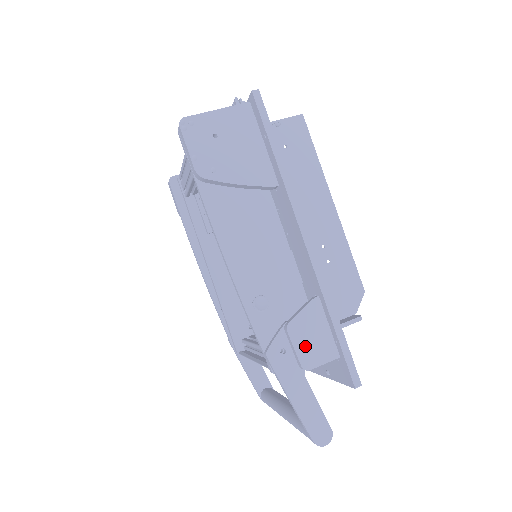
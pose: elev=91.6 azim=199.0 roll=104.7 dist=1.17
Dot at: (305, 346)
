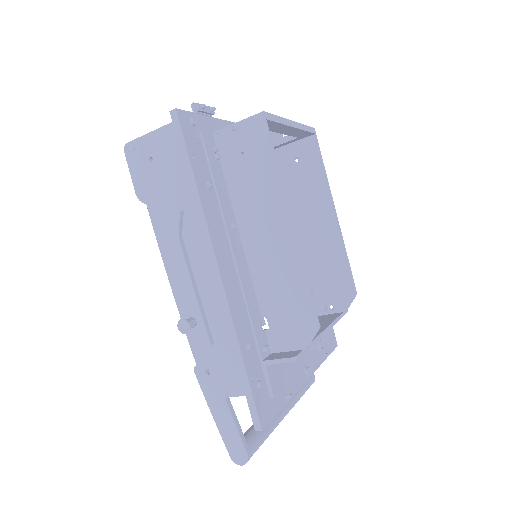
Dot at: (220, 375)
